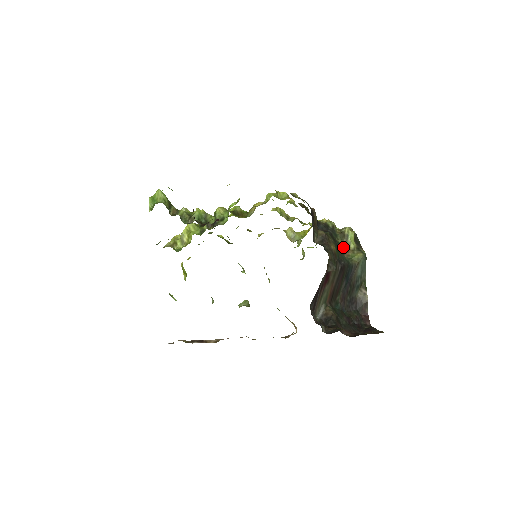
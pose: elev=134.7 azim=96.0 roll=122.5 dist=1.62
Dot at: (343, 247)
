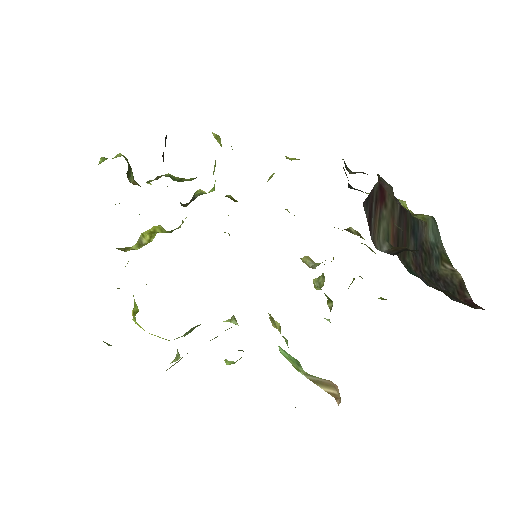
Dot at: occluded
